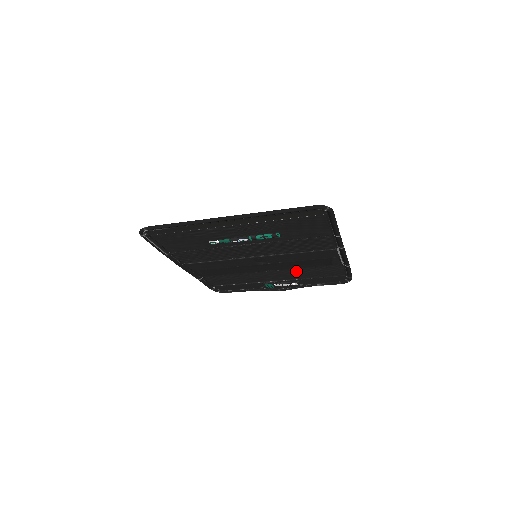
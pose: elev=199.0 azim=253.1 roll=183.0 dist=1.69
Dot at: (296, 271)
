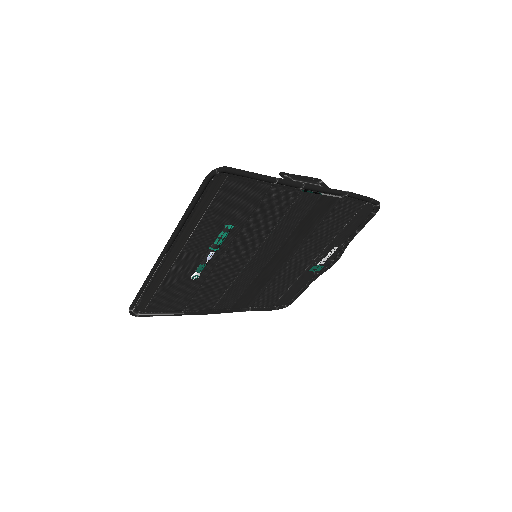
Dot at: (314, 238)
